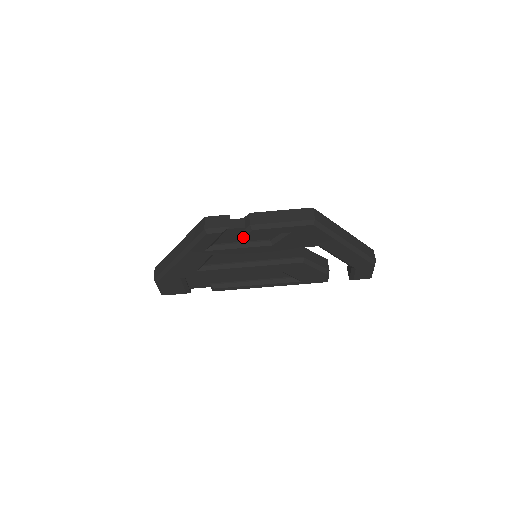
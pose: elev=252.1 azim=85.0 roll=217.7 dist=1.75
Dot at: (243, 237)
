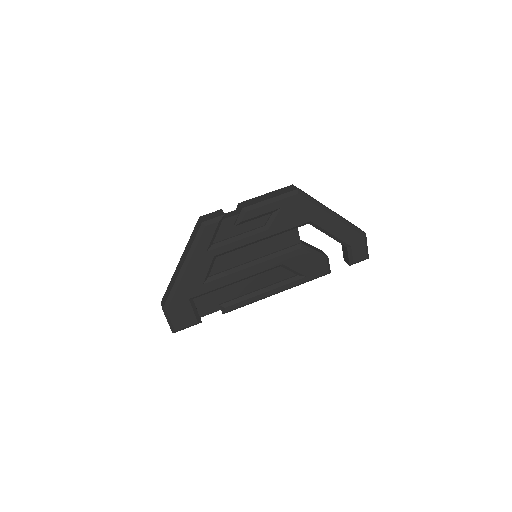
Dot at: (239, 228)
